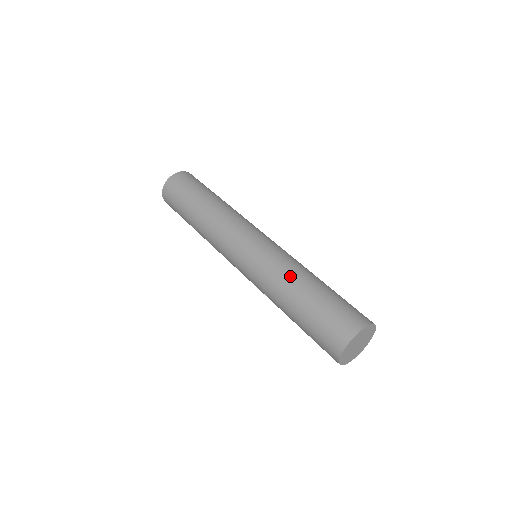
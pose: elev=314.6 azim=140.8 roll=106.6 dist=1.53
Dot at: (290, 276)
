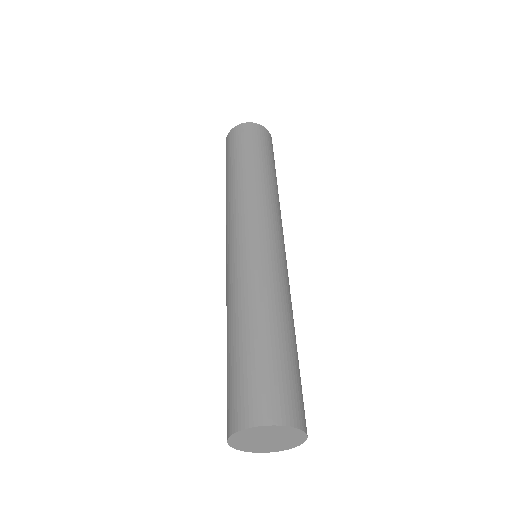
Dot at: (238, 304)
